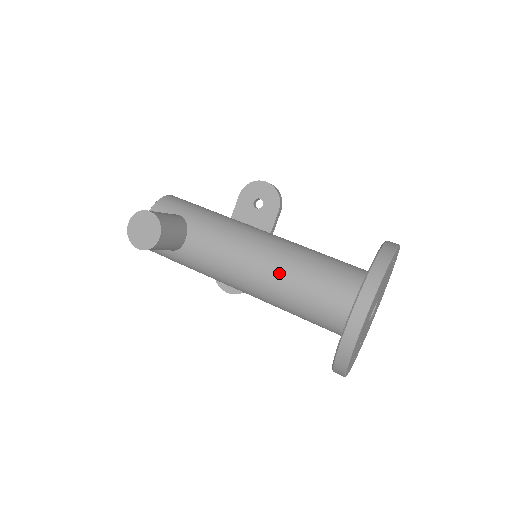
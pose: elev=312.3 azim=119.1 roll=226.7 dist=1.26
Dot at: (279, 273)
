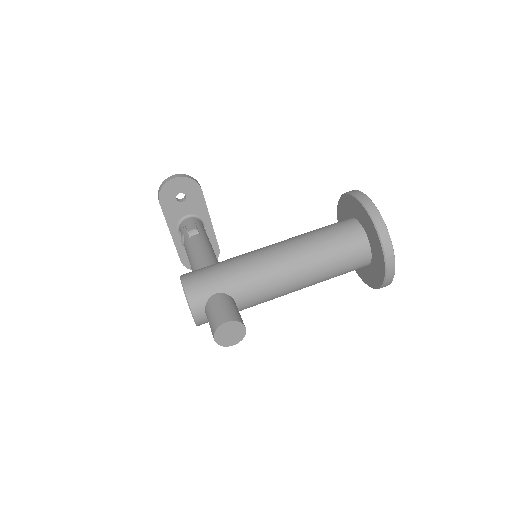
Dot at: (315, 272)
